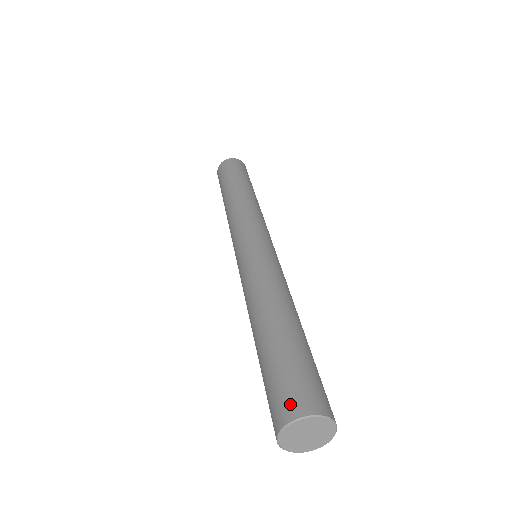
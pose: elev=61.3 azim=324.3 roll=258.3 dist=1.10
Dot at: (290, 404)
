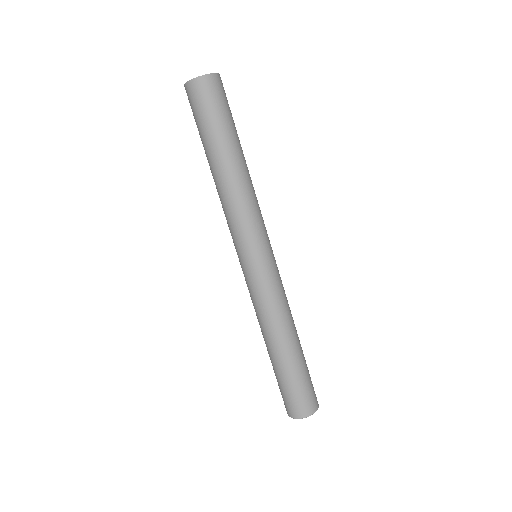
Dot at: (307, 408)
